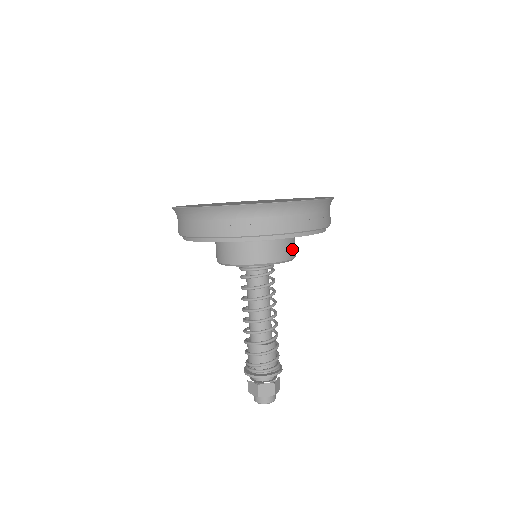
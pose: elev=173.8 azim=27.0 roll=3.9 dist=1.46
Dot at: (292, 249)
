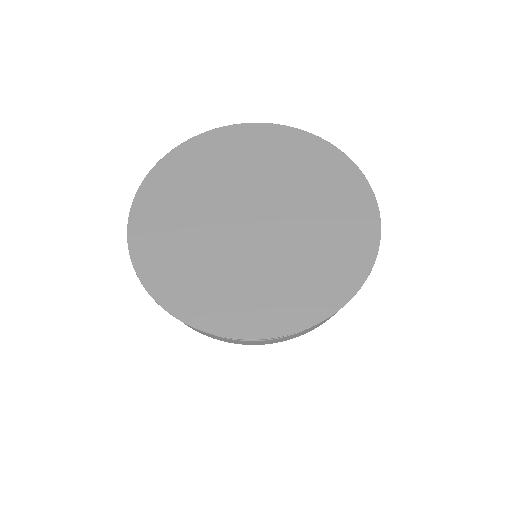
Dot at: occluded
